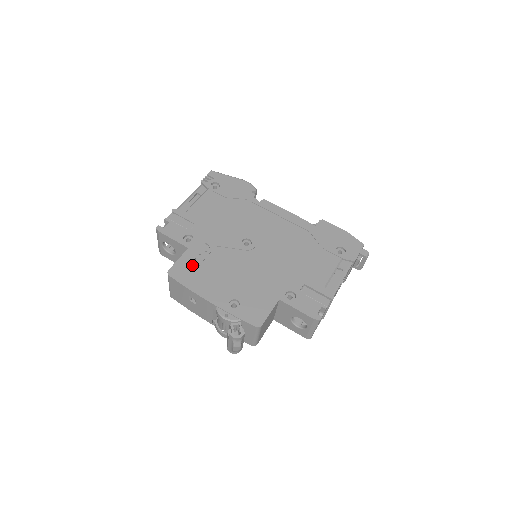
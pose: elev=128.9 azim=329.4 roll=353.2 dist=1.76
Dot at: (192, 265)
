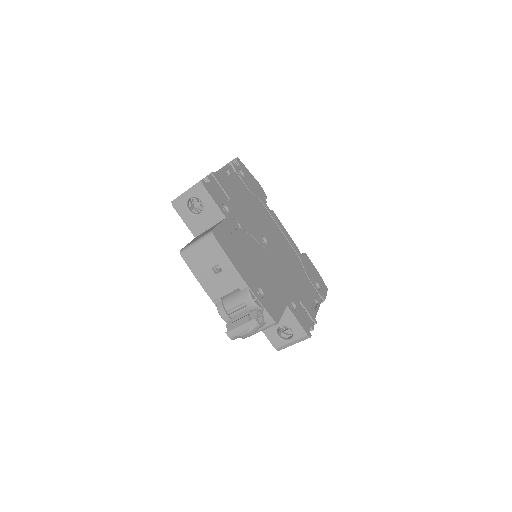
Dot at: (230, 236)
